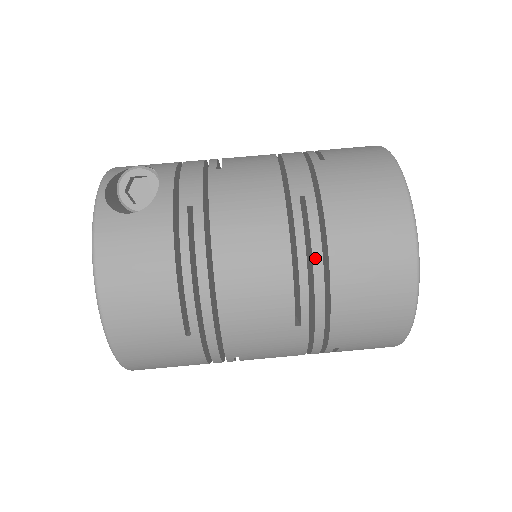
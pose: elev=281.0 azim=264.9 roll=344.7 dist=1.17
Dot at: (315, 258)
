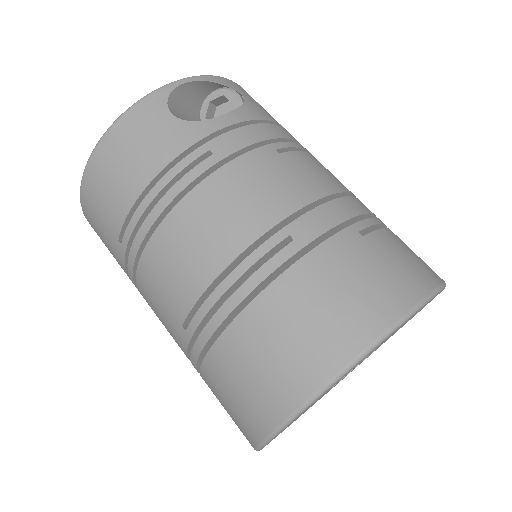
Dot at: (237, 293)
